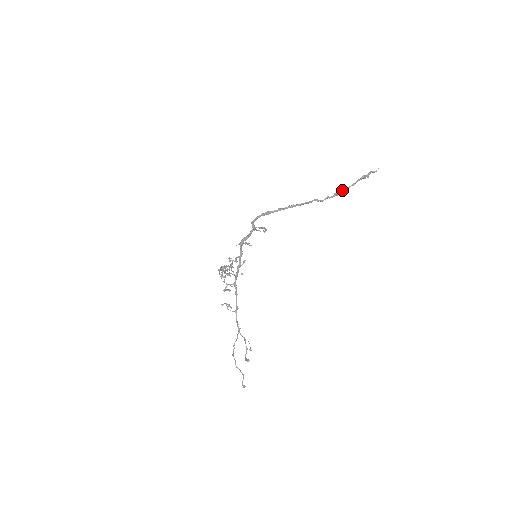
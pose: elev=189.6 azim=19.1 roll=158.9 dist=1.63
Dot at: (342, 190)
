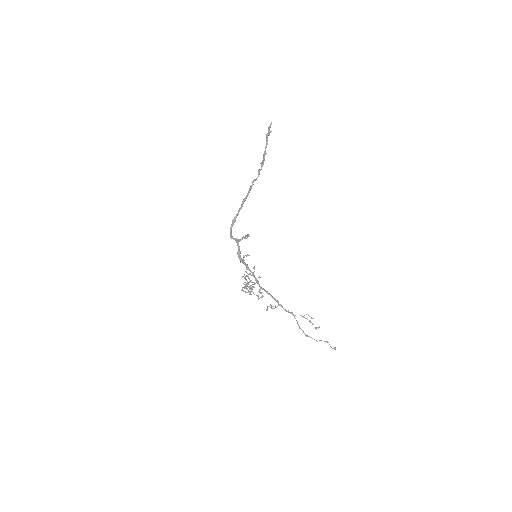
Dot at: (263, 157)
